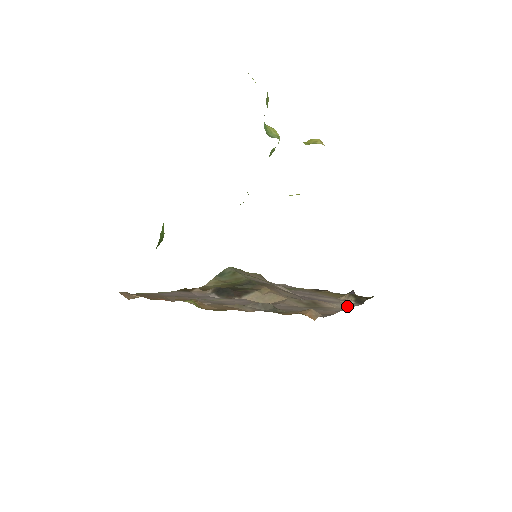
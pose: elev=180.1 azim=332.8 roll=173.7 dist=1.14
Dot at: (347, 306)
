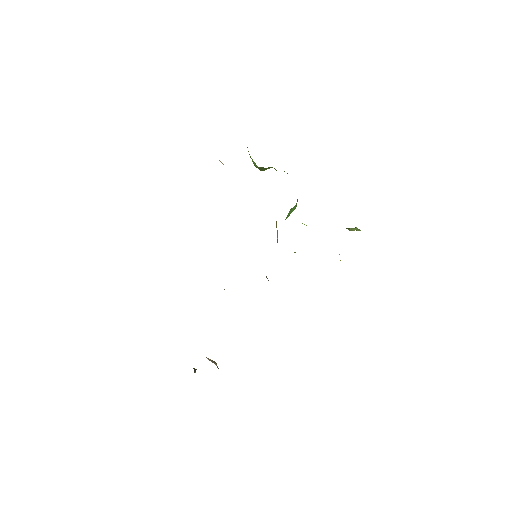
Dot at: occluded
